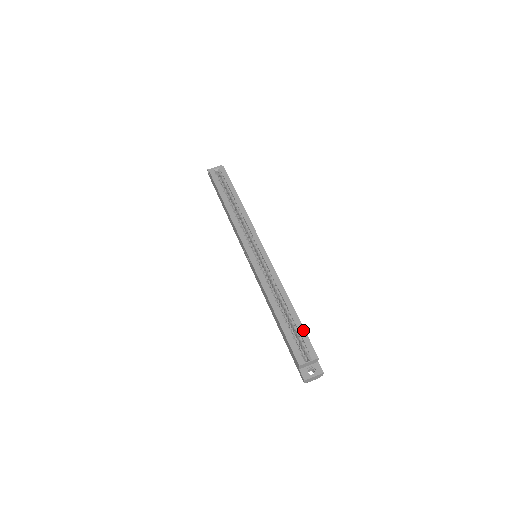
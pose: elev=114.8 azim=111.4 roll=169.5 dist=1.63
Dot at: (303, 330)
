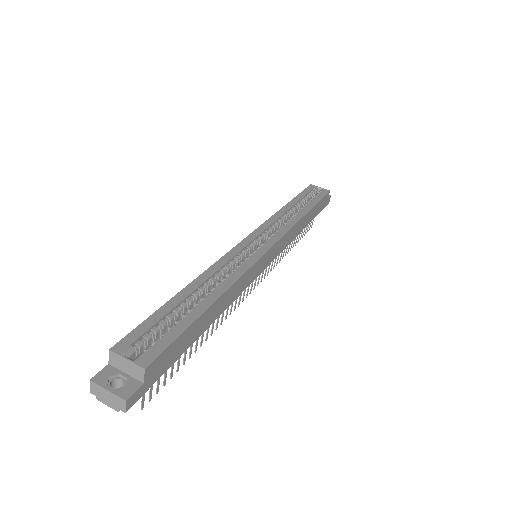
Dot at: (182, 329)
